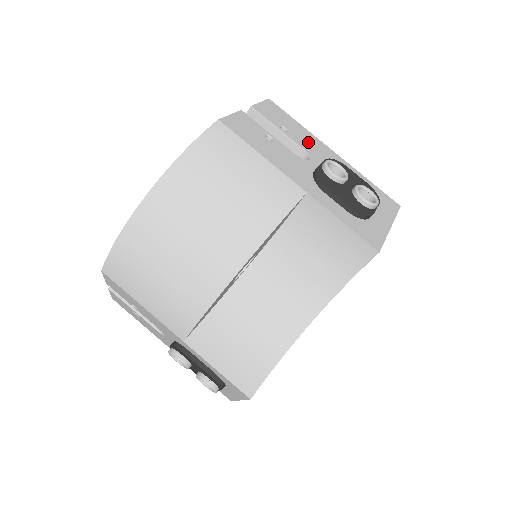
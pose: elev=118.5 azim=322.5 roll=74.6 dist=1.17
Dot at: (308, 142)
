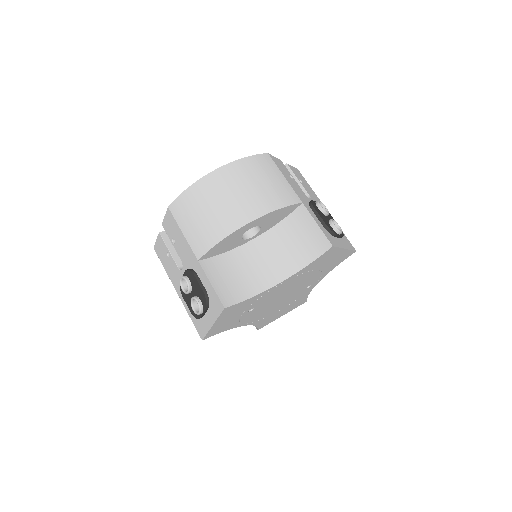
Dot at: (312, 195)
